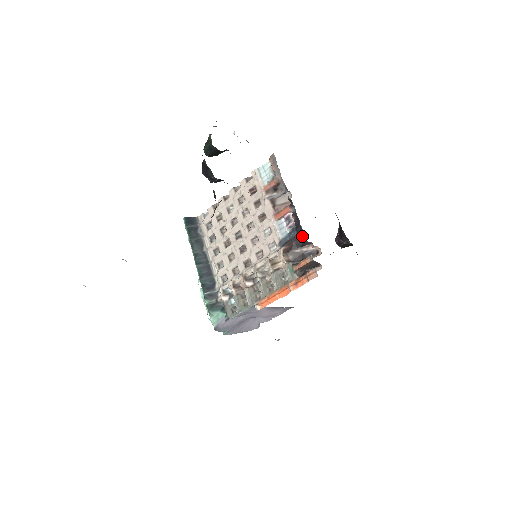
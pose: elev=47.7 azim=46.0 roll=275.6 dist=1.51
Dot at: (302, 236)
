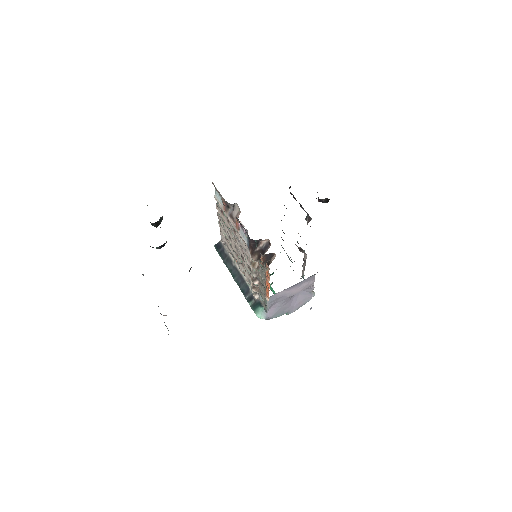
Dot at: (250, 239)
